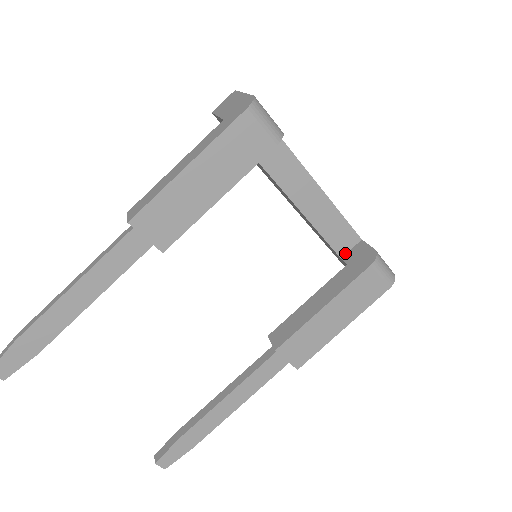
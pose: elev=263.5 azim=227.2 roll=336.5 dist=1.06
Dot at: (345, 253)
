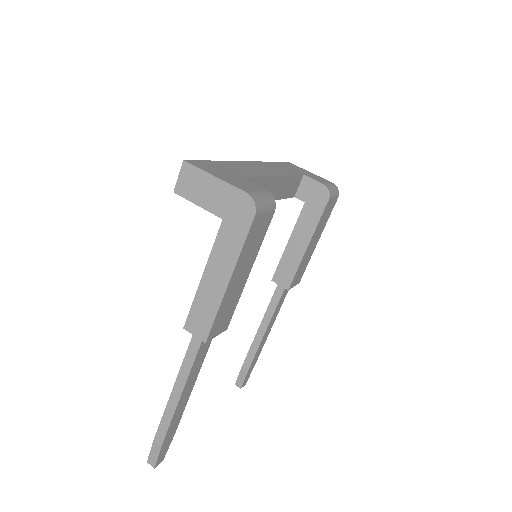
Dot at: (296, 192)
